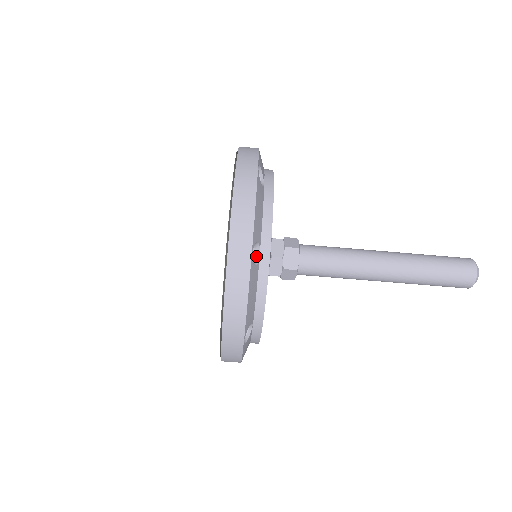
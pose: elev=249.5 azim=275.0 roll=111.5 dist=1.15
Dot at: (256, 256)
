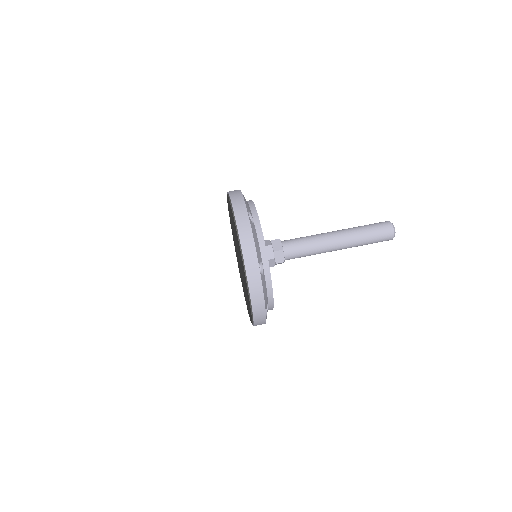
Dot at: (252, 222)
